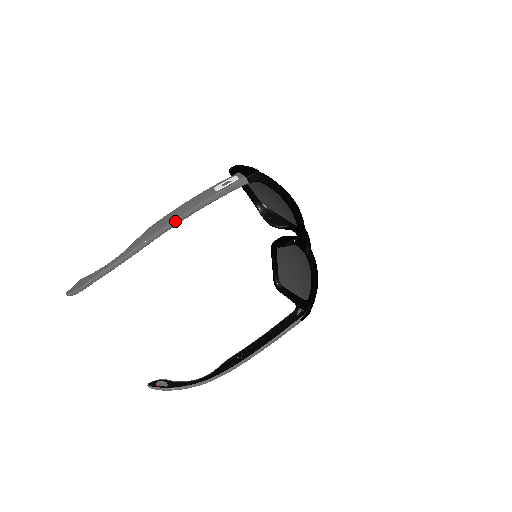
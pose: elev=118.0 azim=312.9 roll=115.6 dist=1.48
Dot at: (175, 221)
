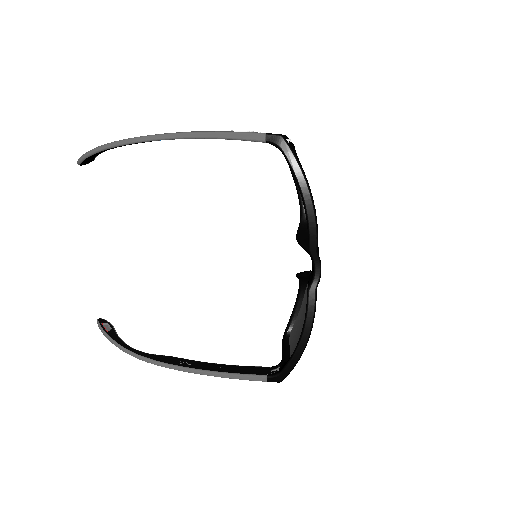
Dot at: (173, 134)
